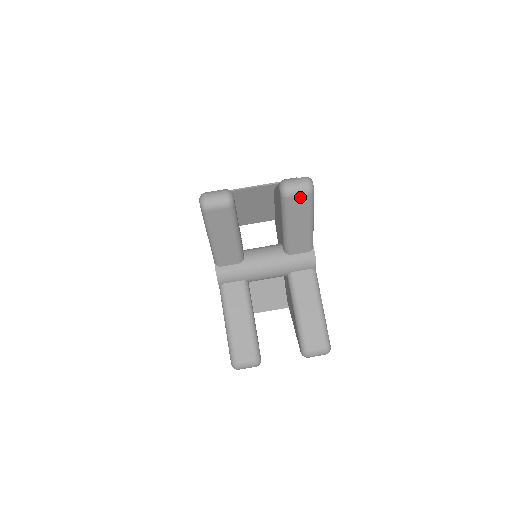
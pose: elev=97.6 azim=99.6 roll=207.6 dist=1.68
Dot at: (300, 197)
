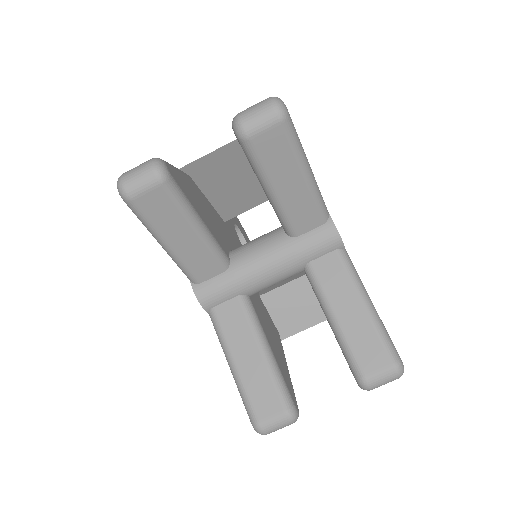
Dot at: (269, 132)
